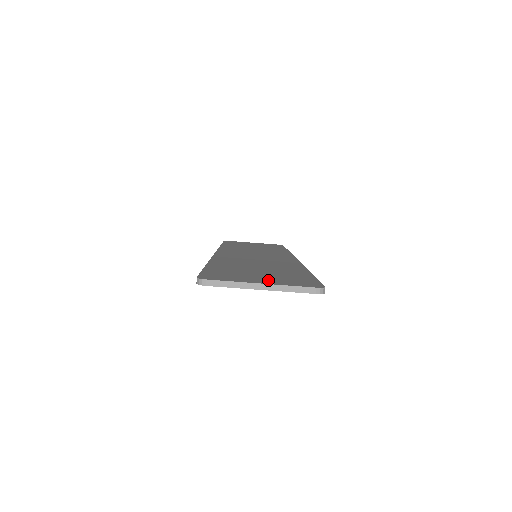
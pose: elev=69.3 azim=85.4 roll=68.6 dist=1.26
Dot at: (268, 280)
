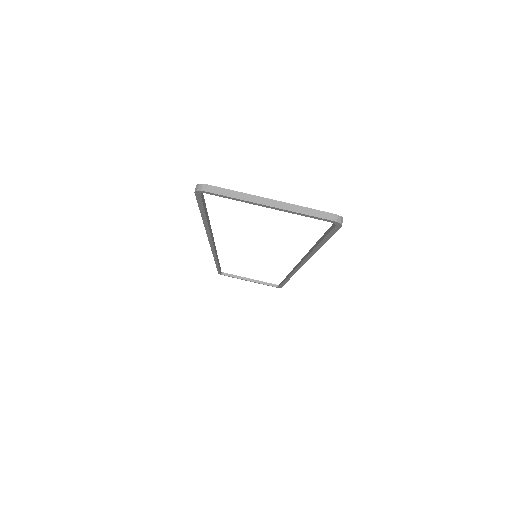
Dot at: occluded
